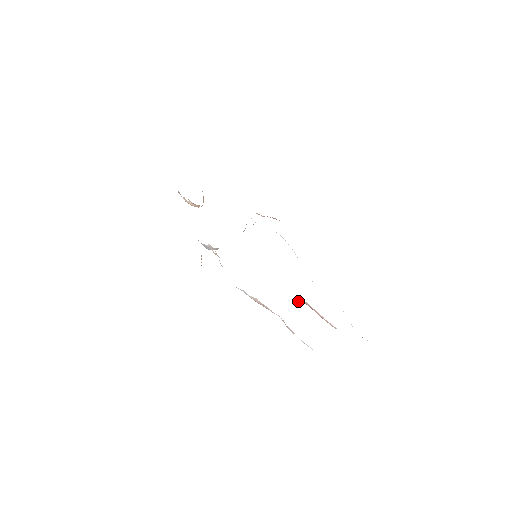
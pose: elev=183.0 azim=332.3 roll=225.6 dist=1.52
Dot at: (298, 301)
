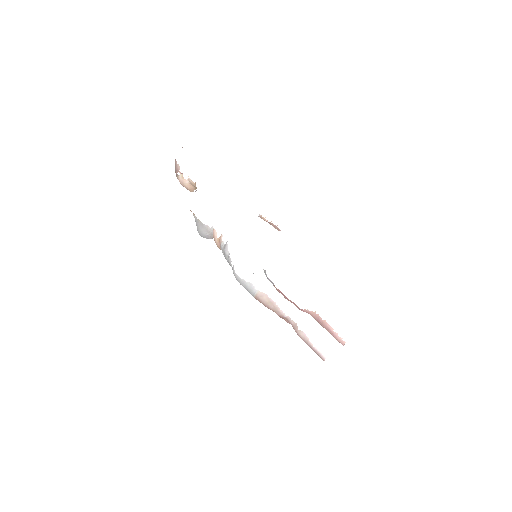
Dot at: (304, 309)
